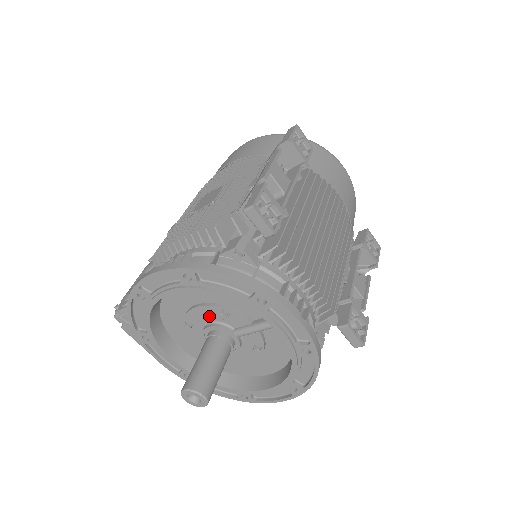
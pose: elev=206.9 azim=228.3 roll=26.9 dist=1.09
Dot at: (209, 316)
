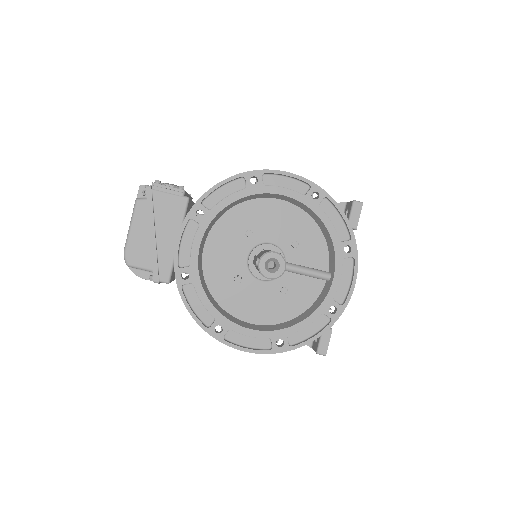
Dot at: (278, 238)
